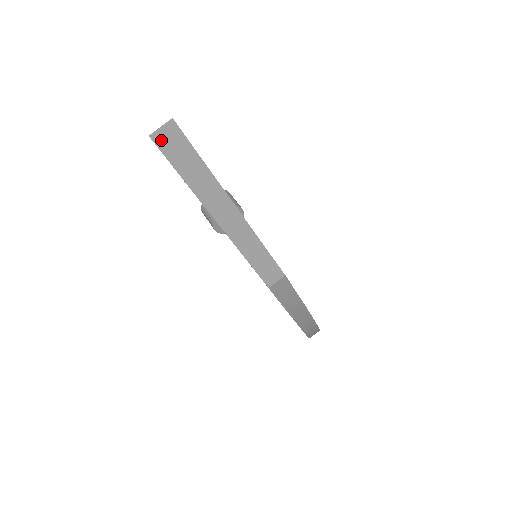
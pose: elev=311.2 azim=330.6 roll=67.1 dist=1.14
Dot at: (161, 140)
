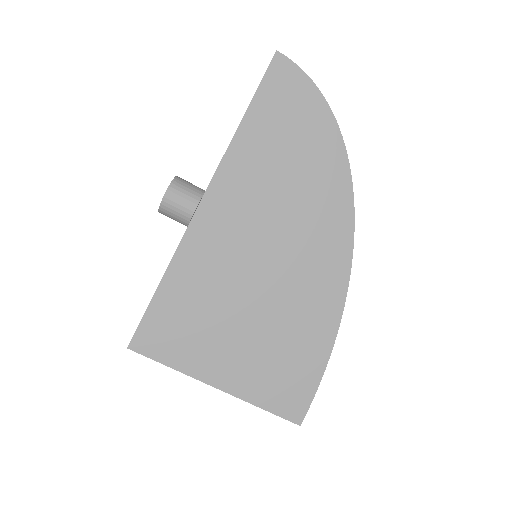
Dot at: occluded
